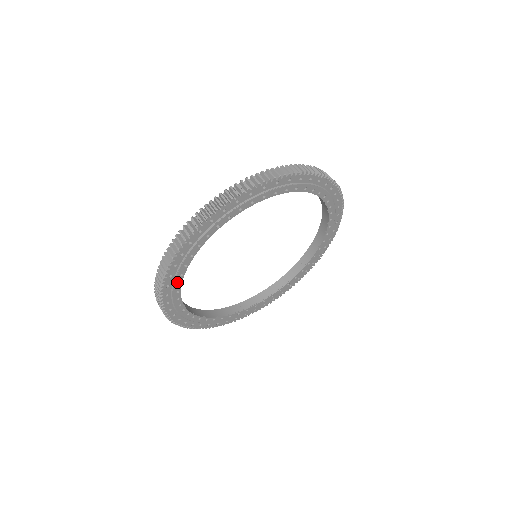
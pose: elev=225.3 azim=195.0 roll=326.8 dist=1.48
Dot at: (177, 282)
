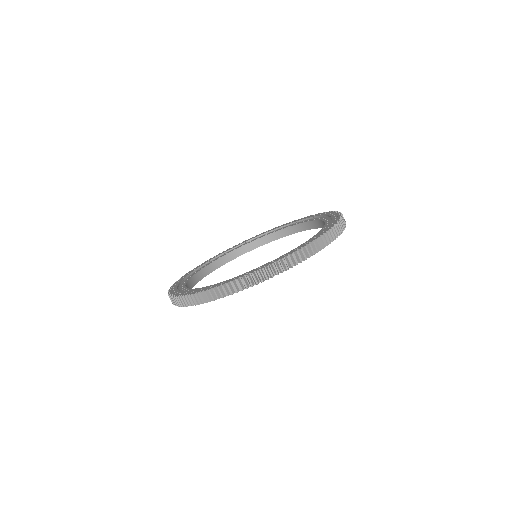
Dot at: occluded
